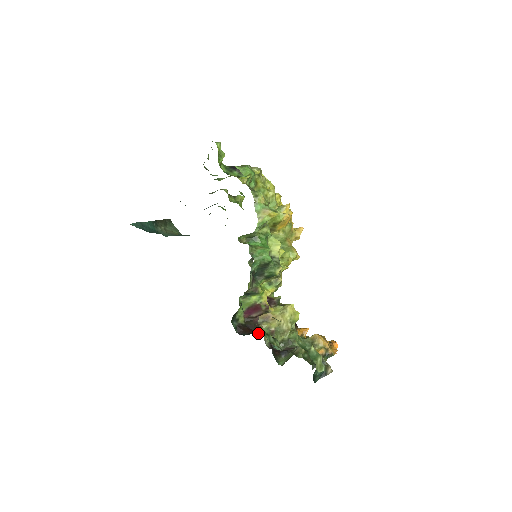
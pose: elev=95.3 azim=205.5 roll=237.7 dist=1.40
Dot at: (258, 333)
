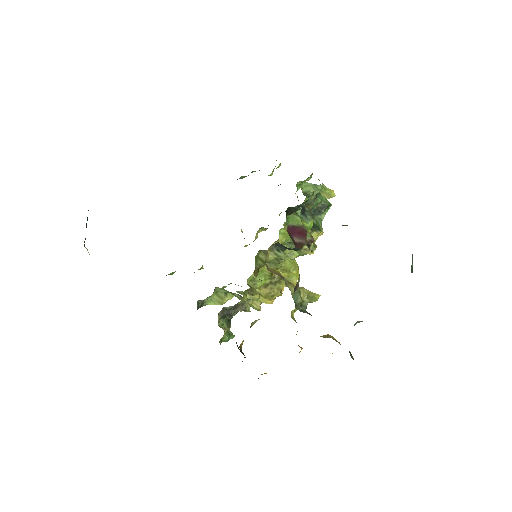
Dot at: occluded
